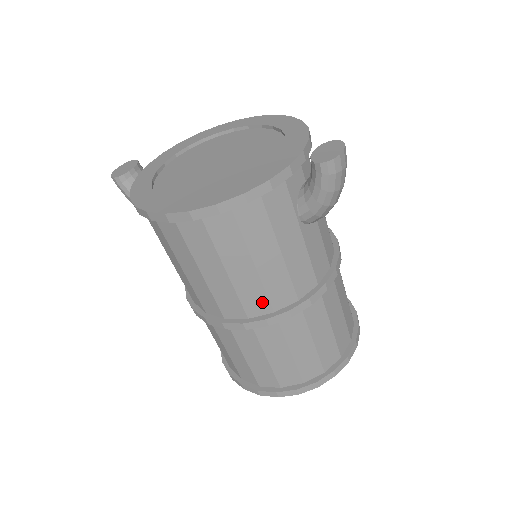
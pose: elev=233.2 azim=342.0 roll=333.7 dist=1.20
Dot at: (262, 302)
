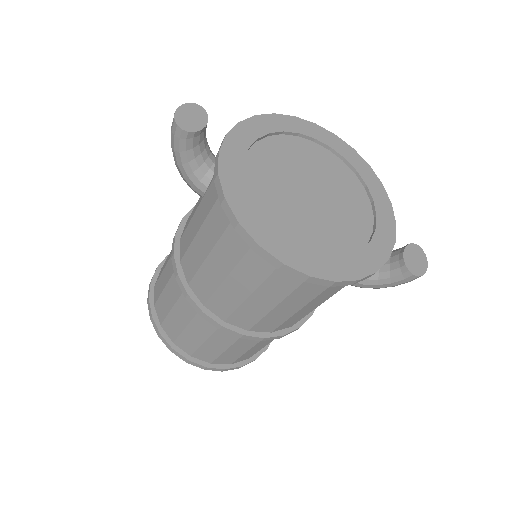
Dot at: (272, 326)
